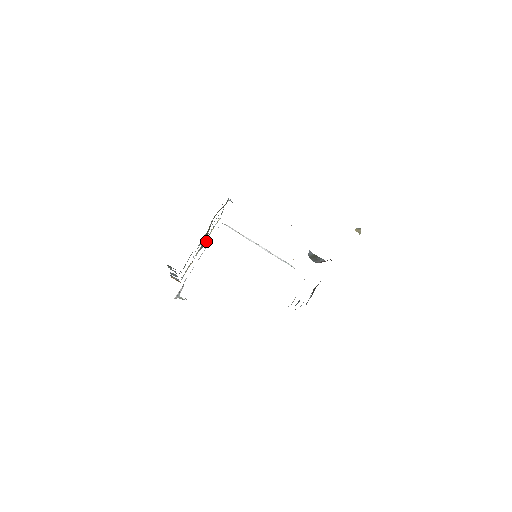
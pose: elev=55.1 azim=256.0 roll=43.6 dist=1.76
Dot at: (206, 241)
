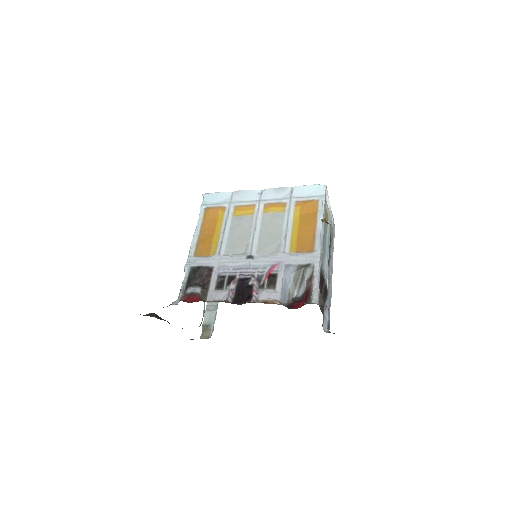
Dot at: occluded
